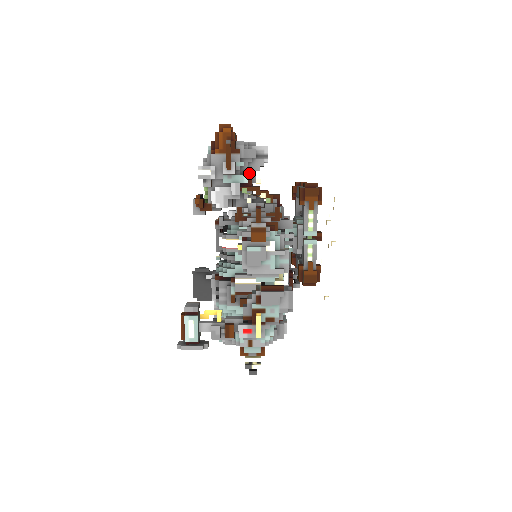
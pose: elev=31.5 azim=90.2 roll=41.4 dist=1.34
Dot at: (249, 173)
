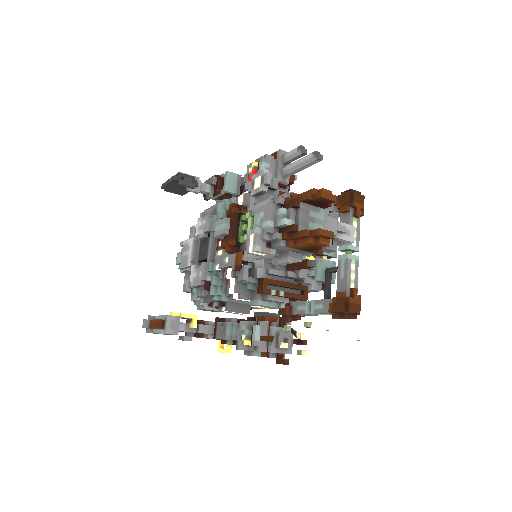
Dot at: occluded
